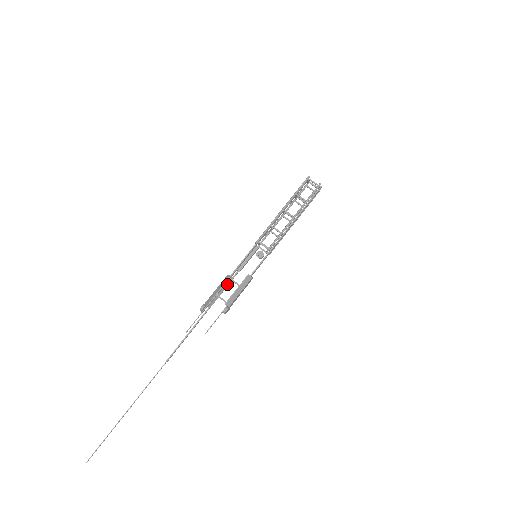
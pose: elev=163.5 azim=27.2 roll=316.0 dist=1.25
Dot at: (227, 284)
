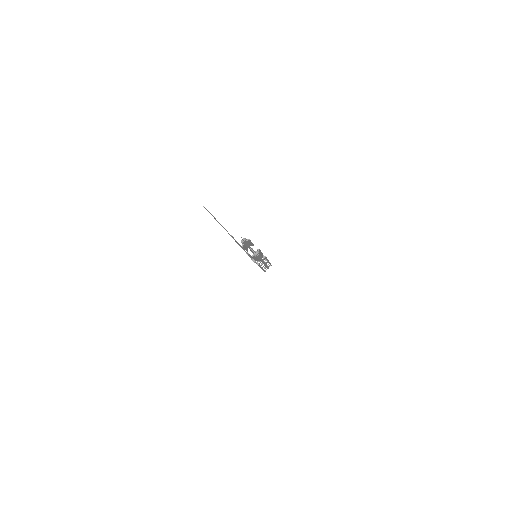
Dot at: (246, 250)
